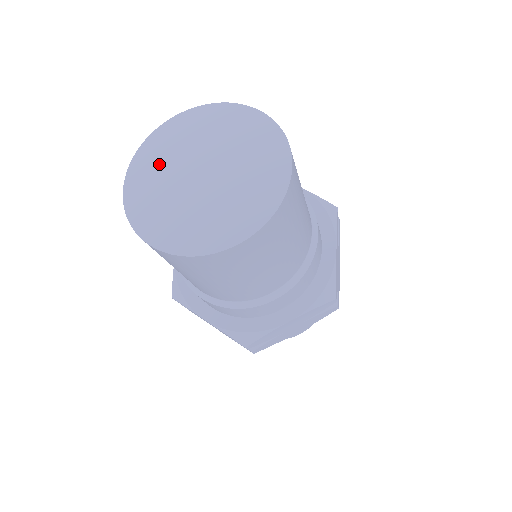
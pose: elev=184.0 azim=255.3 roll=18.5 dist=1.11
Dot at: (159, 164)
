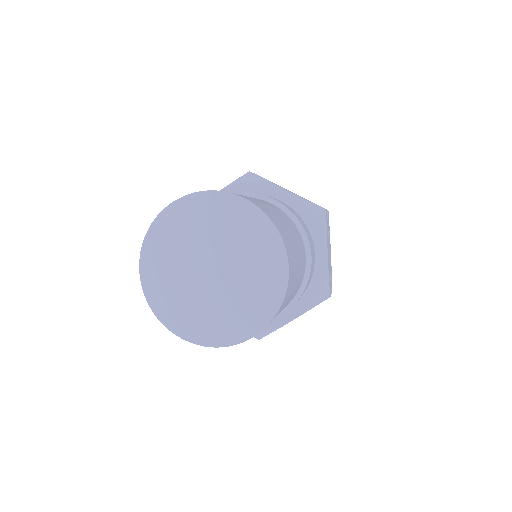
Dot at: (167, 258)
